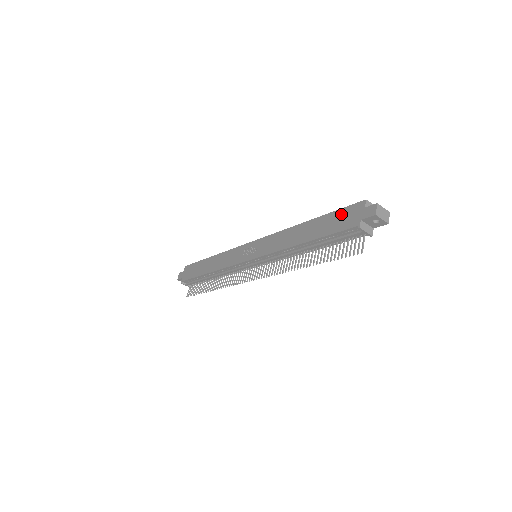
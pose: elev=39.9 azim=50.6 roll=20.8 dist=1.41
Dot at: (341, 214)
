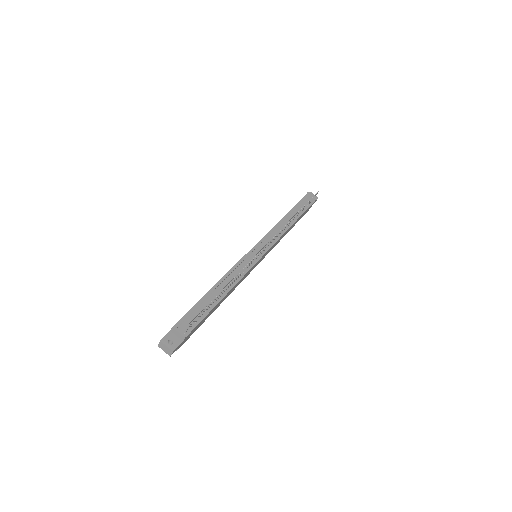
Dot at: occluded
